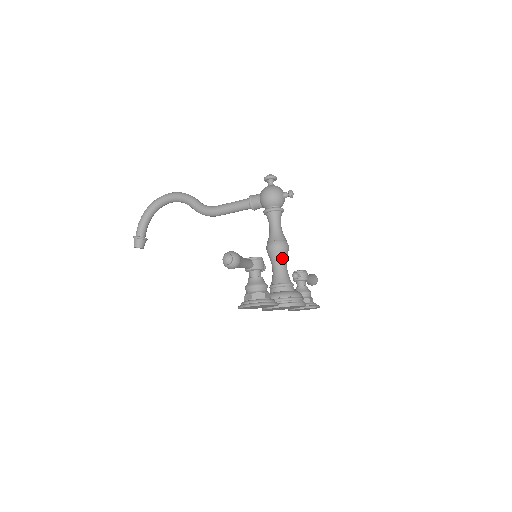
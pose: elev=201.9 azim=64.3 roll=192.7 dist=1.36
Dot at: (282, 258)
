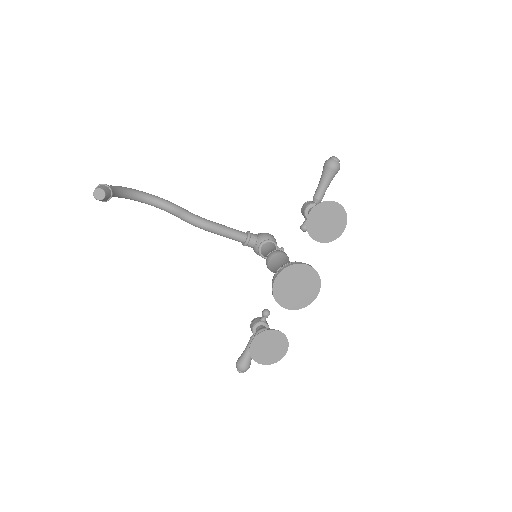
Dot at: occluded
